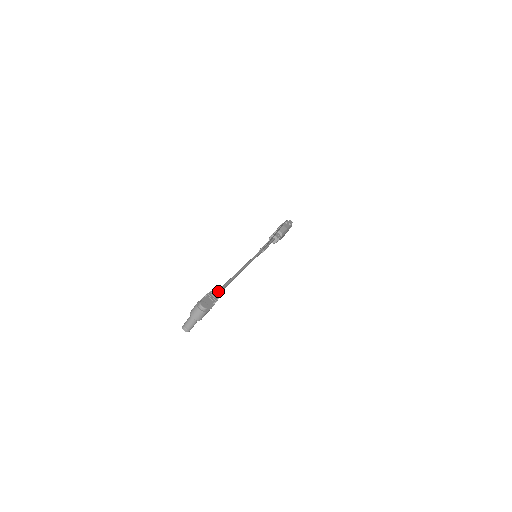
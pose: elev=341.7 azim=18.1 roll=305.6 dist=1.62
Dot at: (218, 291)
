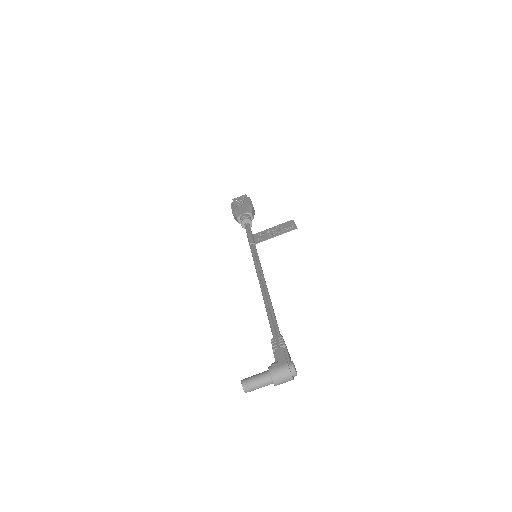
Dot at: occluded
